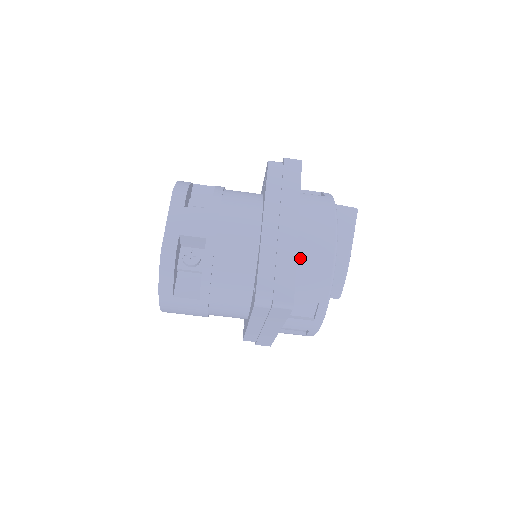
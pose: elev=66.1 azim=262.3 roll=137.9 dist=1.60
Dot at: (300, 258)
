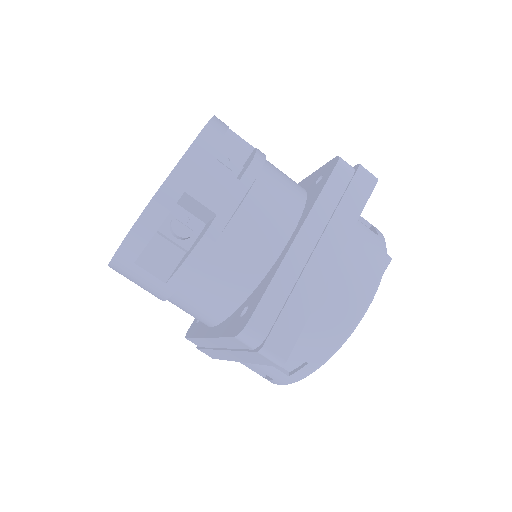
Dot at: (319, 303)
